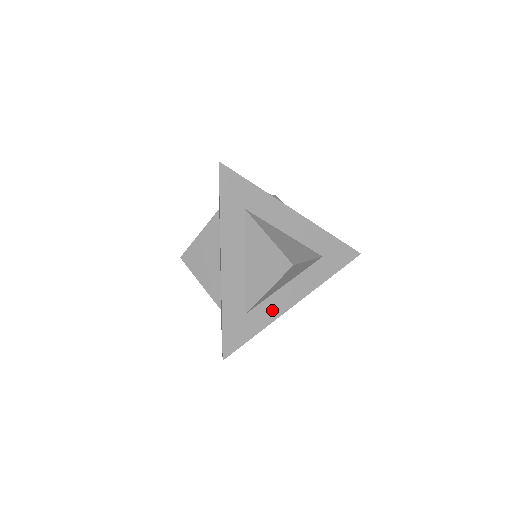
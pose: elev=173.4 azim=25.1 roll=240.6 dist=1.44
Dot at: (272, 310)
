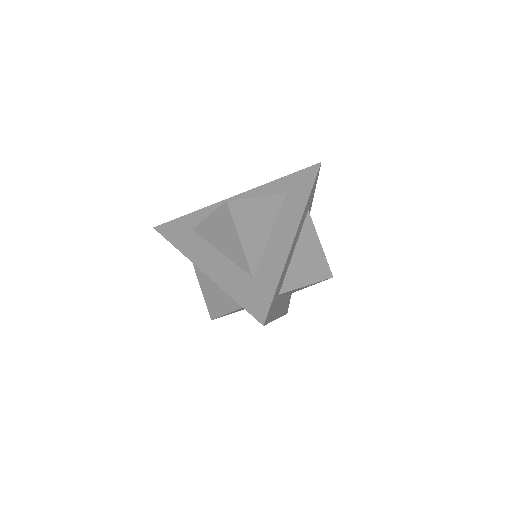
Dot at: occluded
